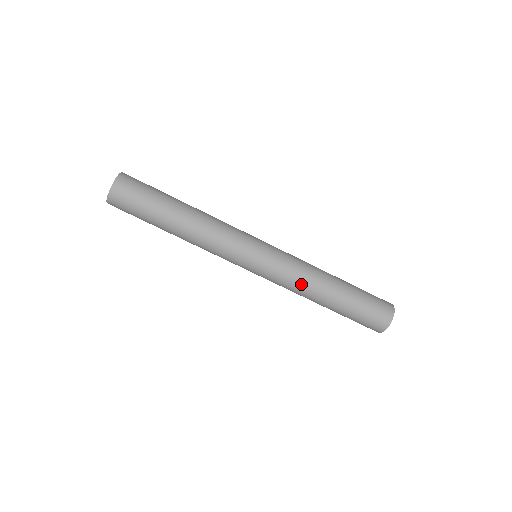
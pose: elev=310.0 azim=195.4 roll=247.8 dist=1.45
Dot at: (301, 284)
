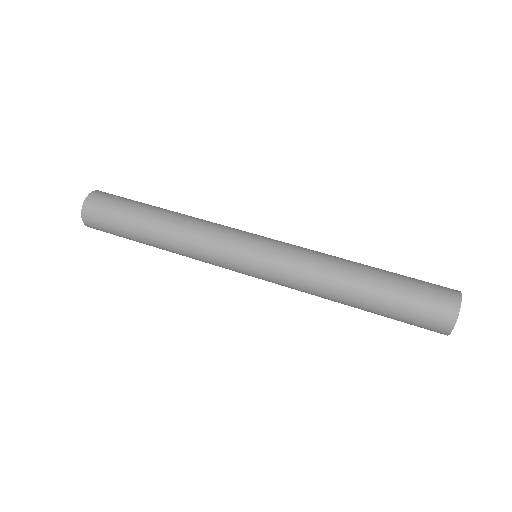
Dot at: (318, 264)
